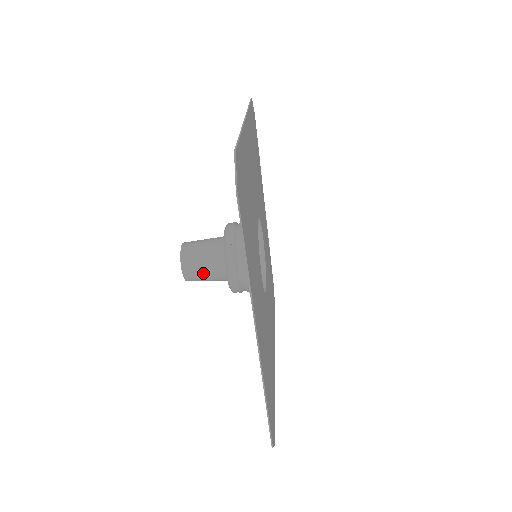
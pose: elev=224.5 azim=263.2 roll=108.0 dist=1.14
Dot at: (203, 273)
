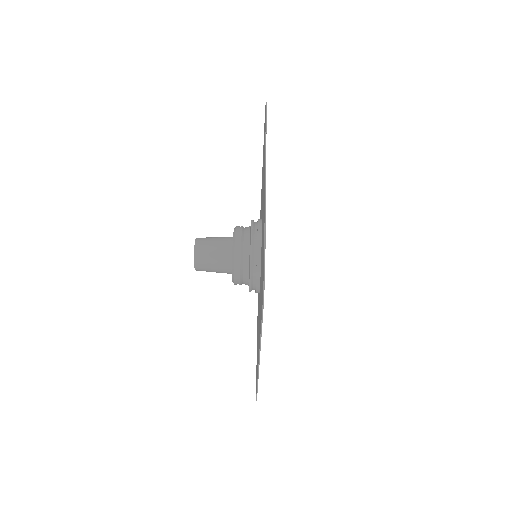
Dot at: (212, 246)
